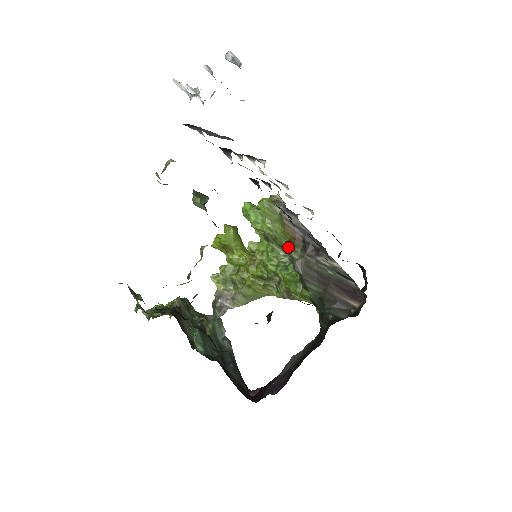
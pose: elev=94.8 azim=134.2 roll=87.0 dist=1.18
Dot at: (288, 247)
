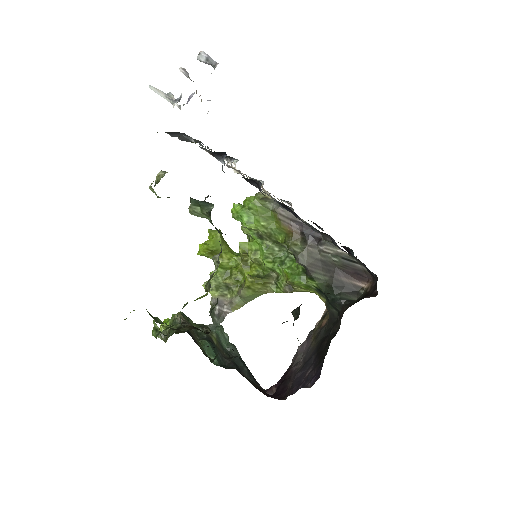
Dot at: (286, 242)
